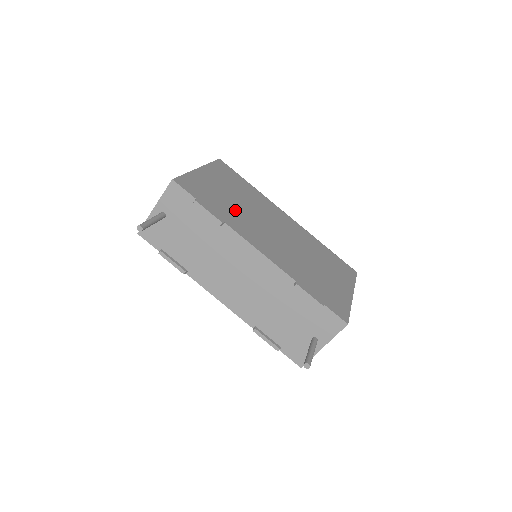
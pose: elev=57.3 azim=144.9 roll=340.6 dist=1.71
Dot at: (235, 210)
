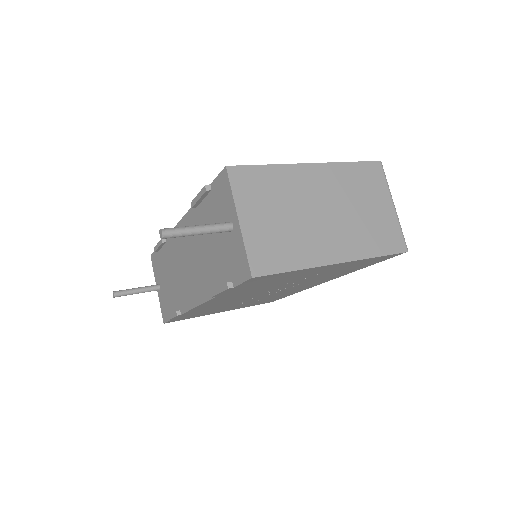
Dot at: occluded
